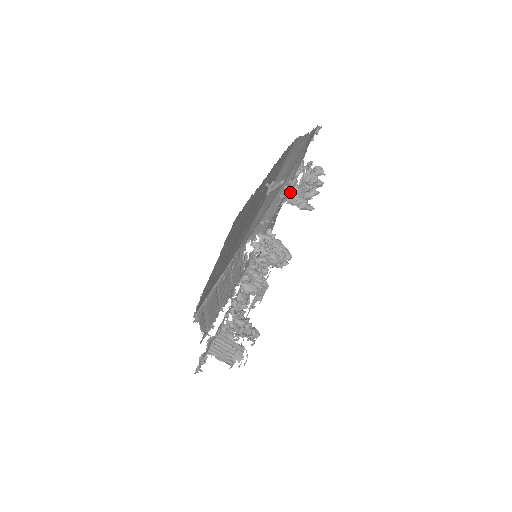
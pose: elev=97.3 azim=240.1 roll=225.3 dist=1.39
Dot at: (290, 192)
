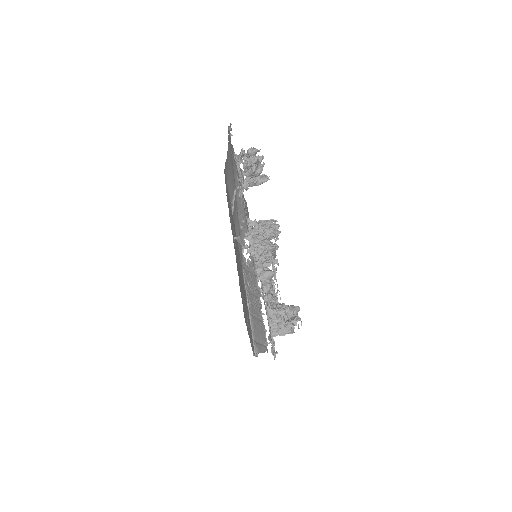
Dot at: (242, 180)
